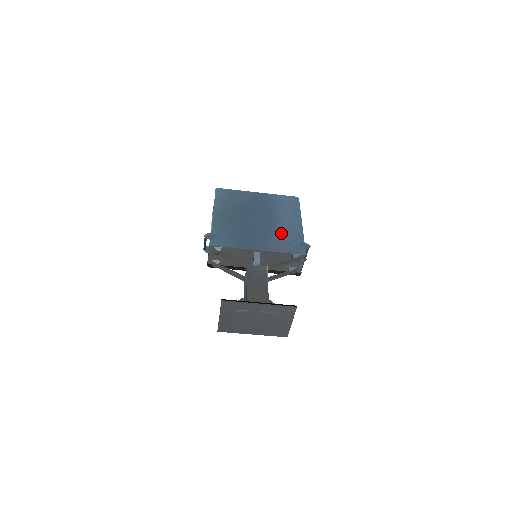
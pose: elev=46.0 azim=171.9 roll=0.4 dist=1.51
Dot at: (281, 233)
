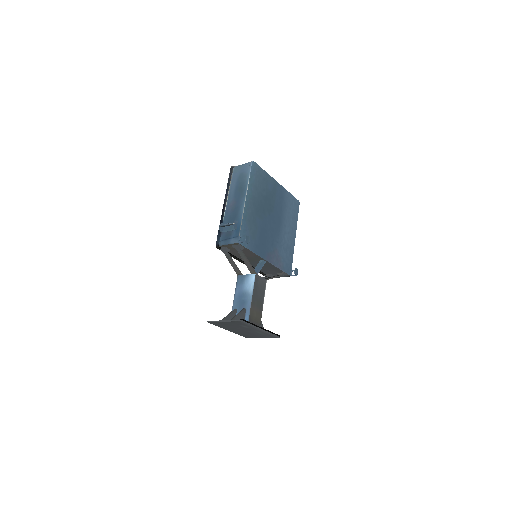
Dot at: (282, 244)
